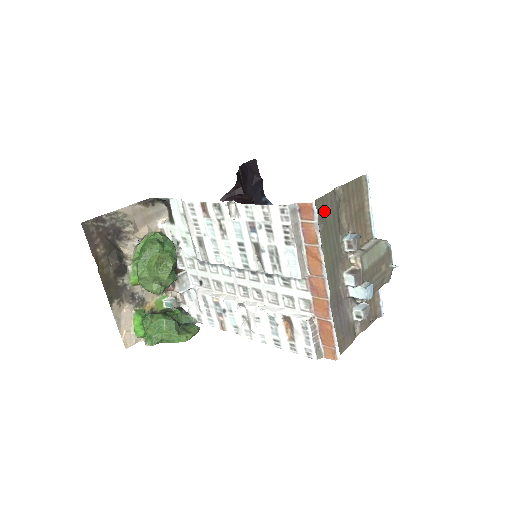
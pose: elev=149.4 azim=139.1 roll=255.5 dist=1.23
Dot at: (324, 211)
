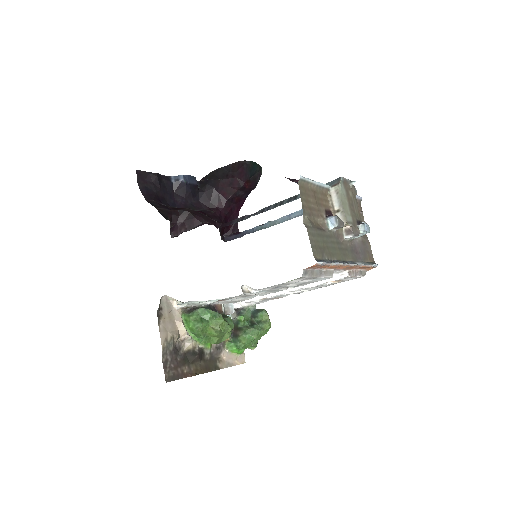
Dot at: (317, 248)
